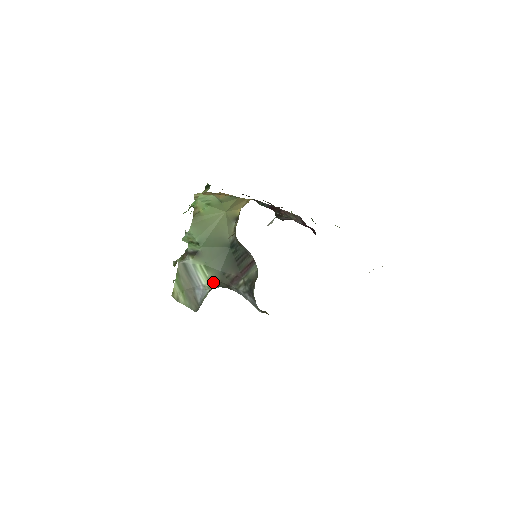
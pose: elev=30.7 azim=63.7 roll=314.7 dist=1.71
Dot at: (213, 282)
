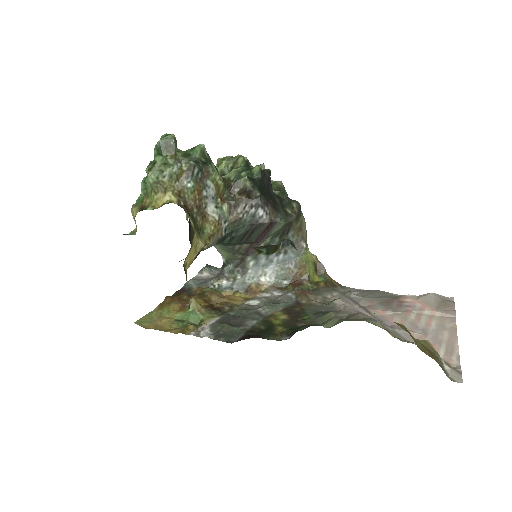
Dot at: (225, 253)
